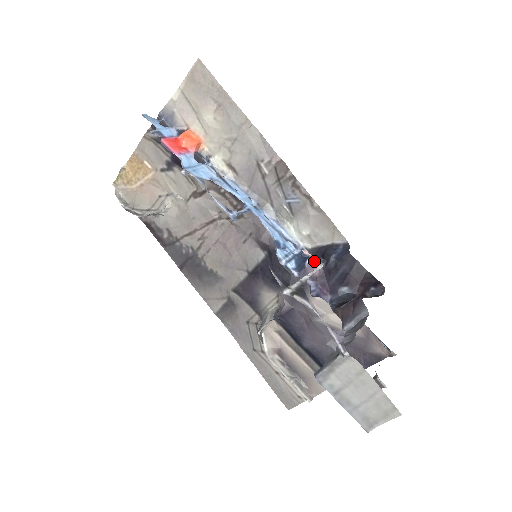
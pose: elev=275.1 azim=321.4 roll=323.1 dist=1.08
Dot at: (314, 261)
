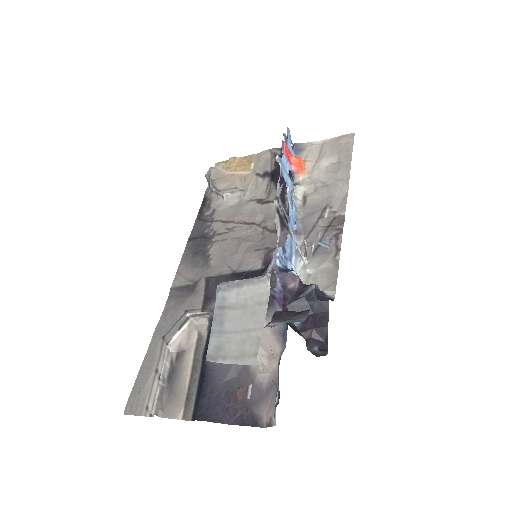
Dot at: (305, 253)
